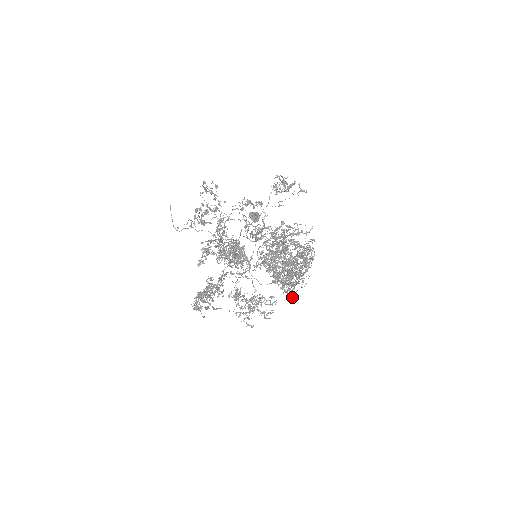
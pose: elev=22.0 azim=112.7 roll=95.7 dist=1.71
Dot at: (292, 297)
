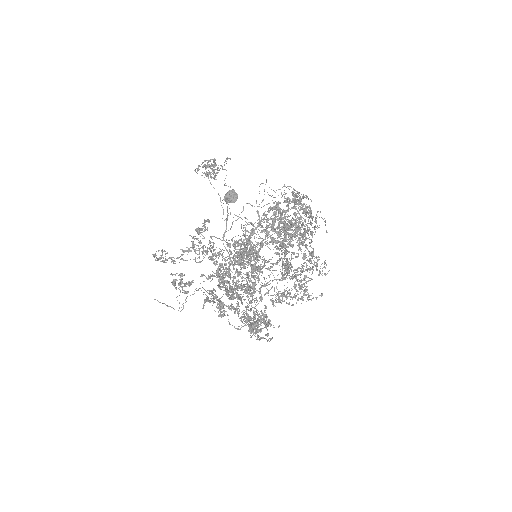
Dot at: (316, 264)
